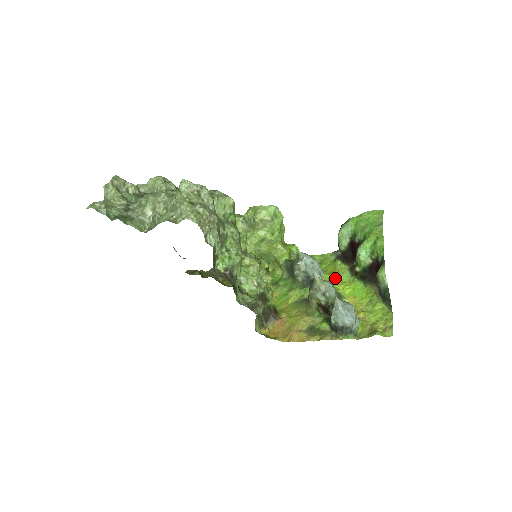
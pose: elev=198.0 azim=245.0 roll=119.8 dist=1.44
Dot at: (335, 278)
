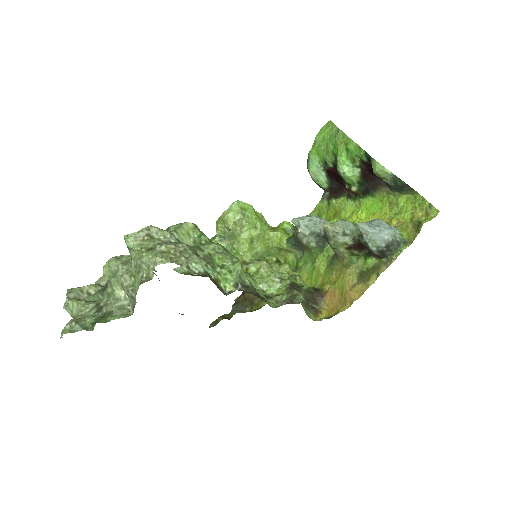
Dot at: (342, 216)
